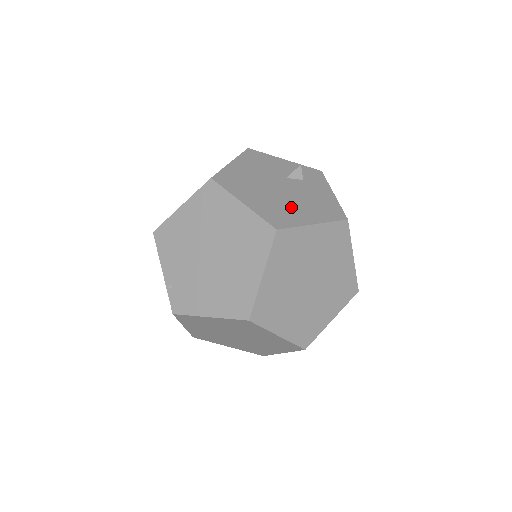
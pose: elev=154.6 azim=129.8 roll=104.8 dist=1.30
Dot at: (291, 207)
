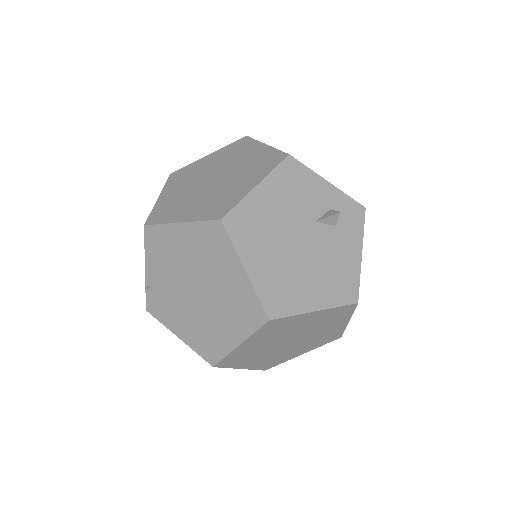
Dot at: (301, 280)
